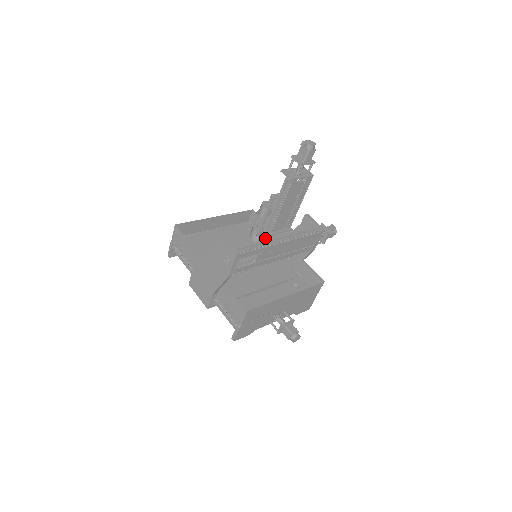
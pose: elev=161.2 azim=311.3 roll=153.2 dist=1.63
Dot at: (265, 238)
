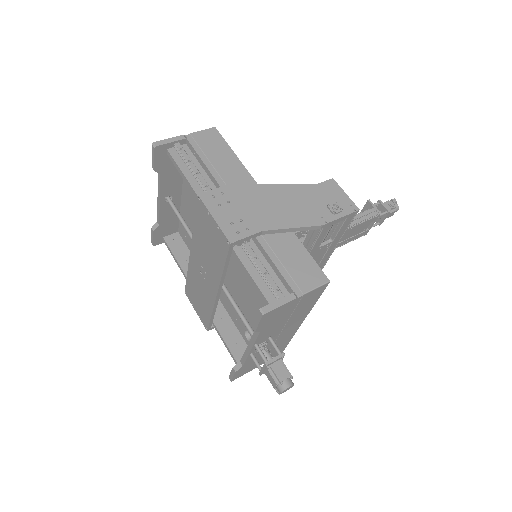
Dot at: occluded
